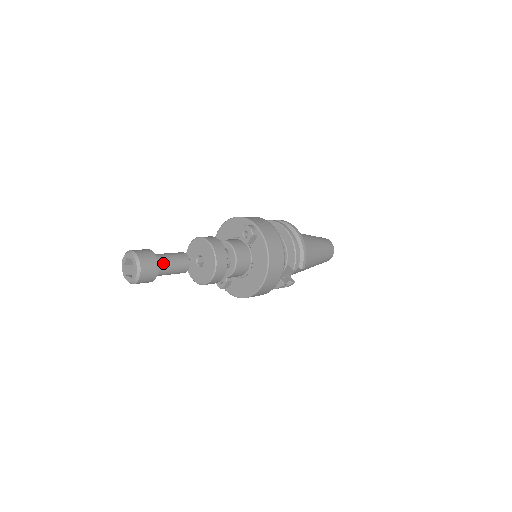
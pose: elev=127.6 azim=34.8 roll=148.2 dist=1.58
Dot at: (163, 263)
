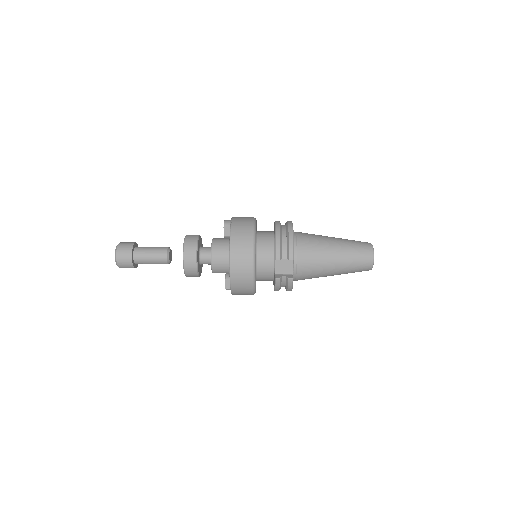
Dot at: (141, 251)
